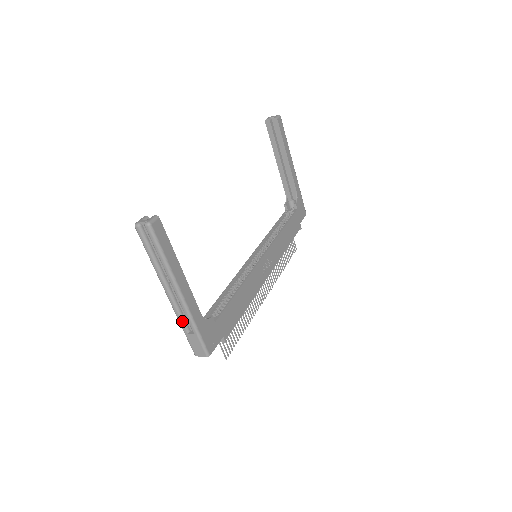
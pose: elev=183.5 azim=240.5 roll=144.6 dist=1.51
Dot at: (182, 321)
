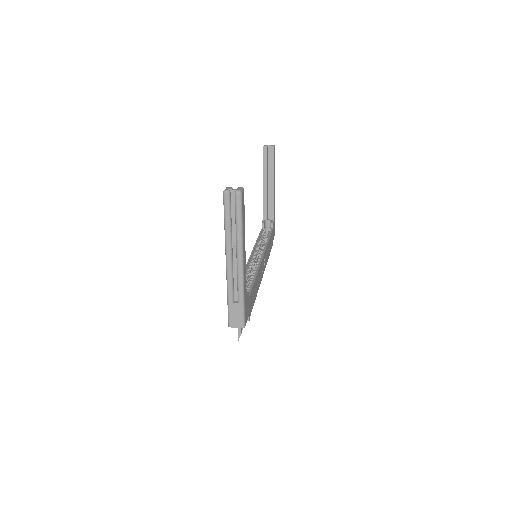
Dot at: (231, 290)
